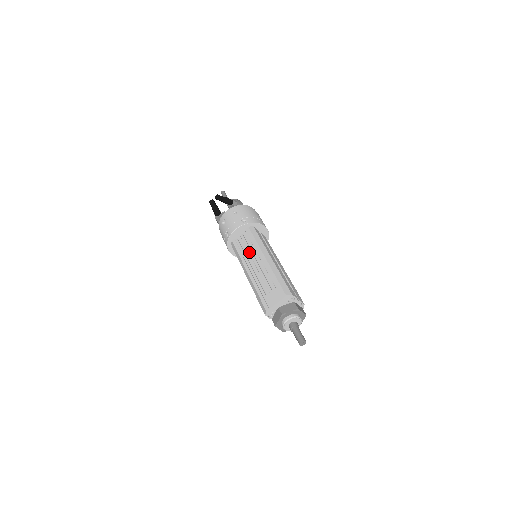
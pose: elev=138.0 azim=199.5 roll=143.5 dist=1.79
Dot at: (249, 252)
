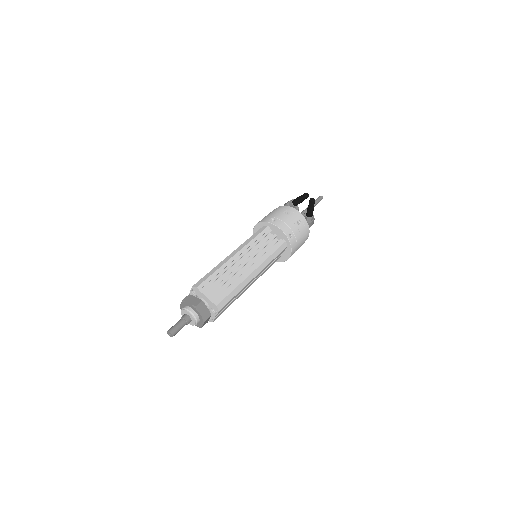
Dot at: (258, 250)
